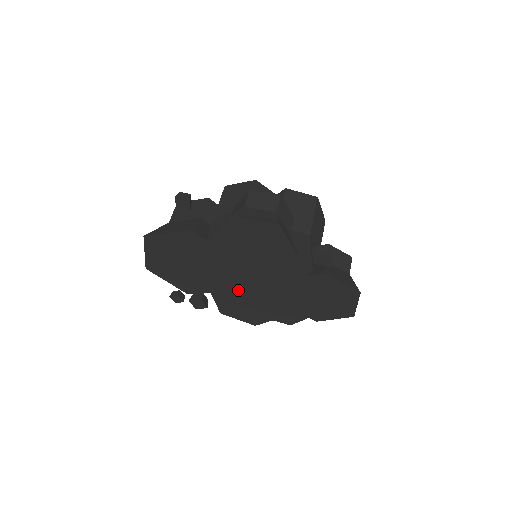
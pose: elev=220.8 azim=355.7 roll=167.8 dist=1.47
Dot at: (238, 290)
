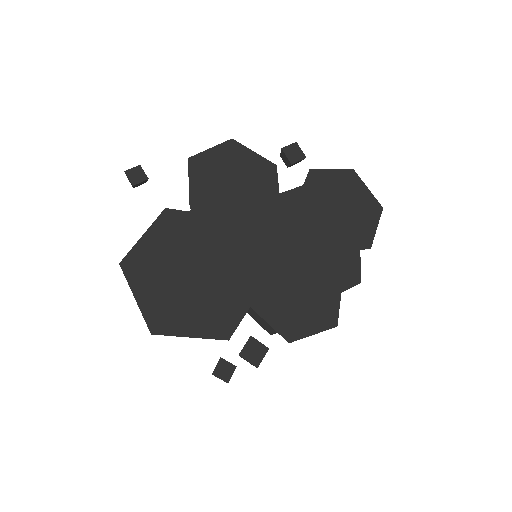
Dot at: (271, 270)
